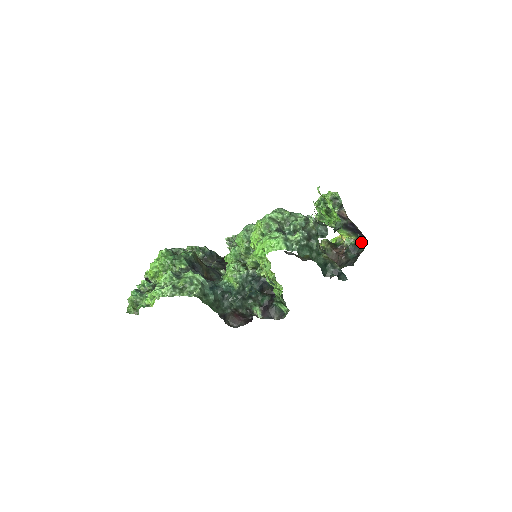
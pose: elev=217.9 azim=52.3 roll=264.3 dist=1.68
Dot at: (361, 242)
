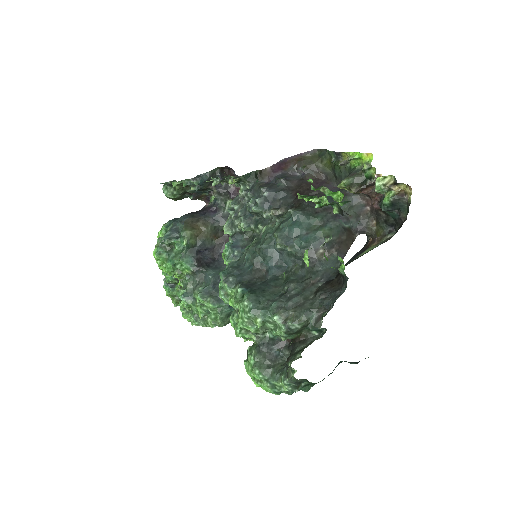
Dot at: (403, 188)
